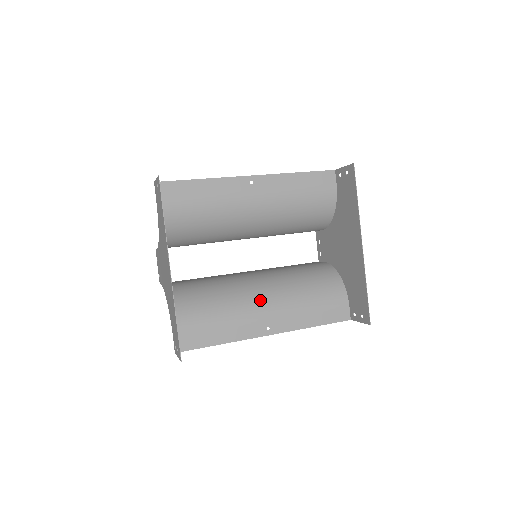
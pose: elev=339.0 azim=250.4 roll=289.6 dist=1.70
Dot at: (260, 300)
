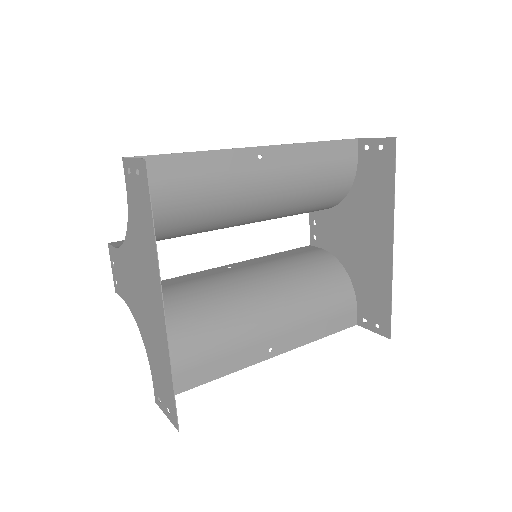
Dot at: (261, 315)
